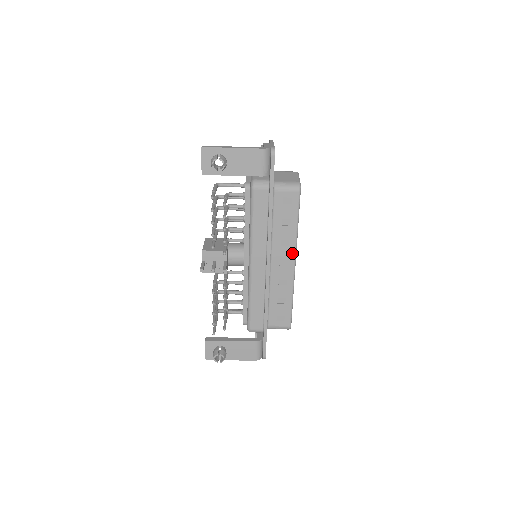
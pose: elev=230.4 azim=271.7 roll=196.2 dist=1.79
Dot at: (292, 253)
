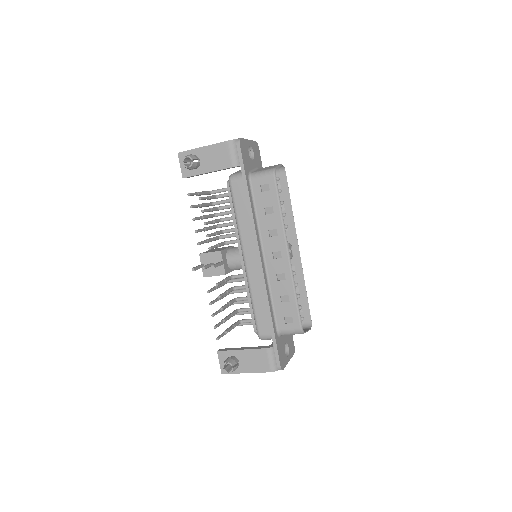
Dot at: (283, 242)
